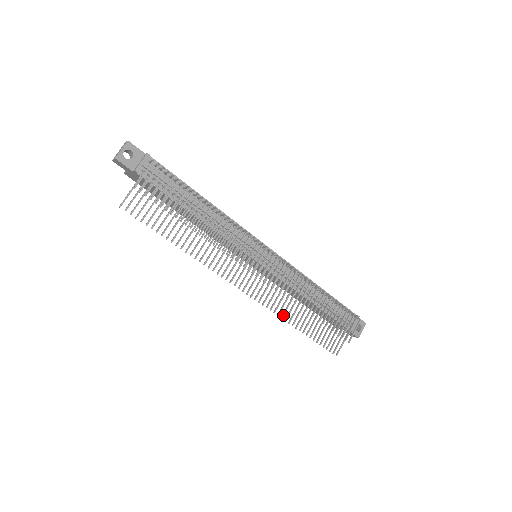
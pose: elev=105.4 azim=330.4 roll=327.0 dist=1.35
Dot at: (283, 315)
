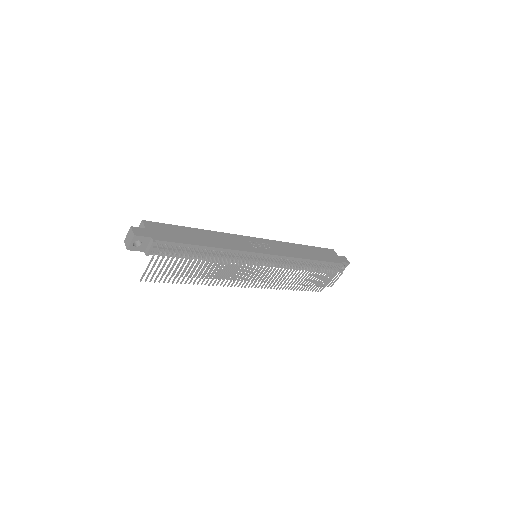
Dot at: occluded
